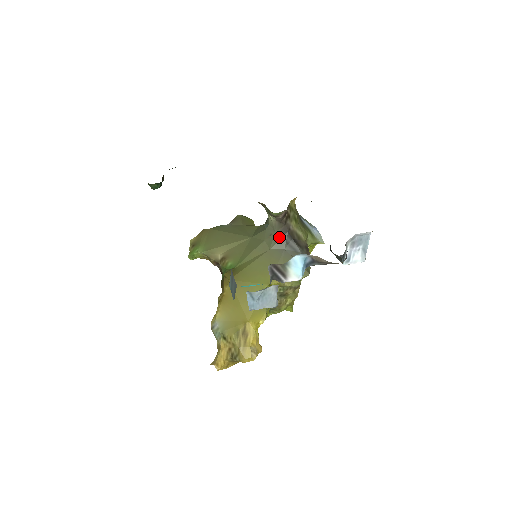
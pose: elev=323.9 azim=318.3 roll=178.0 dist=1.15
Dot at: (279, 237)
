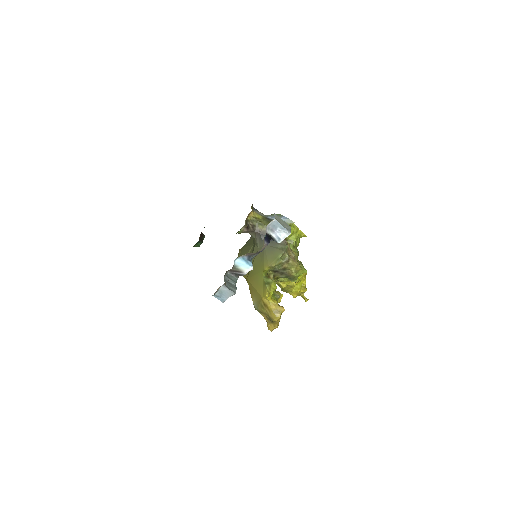
Dot at: (258, 240)
